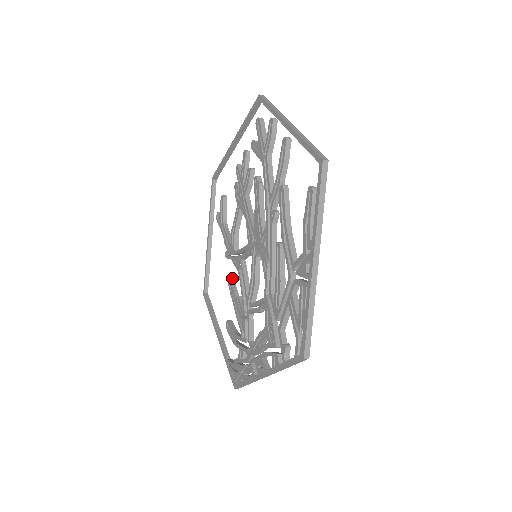
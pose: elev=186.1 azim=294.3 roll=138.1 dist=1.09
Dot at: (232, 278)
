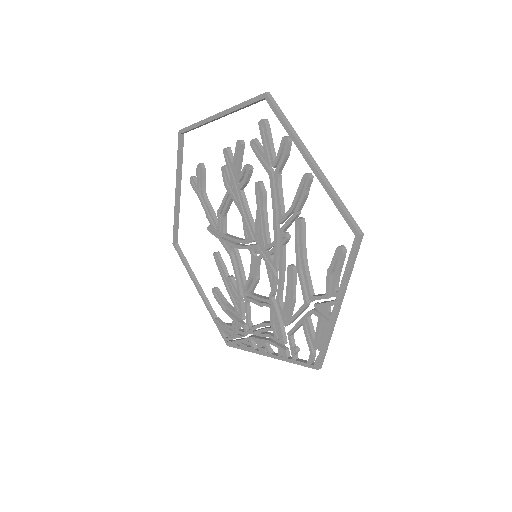
Dot at: (218, 254)
